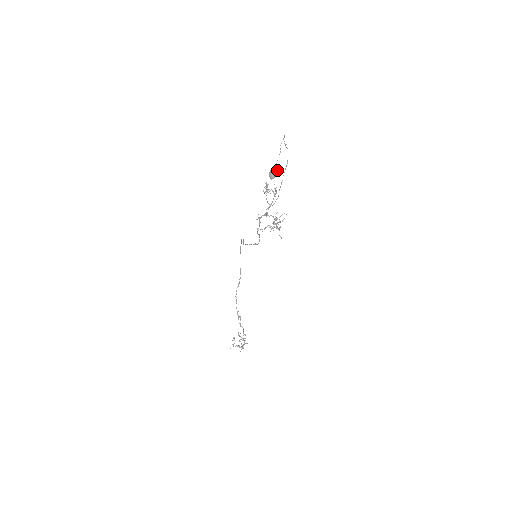
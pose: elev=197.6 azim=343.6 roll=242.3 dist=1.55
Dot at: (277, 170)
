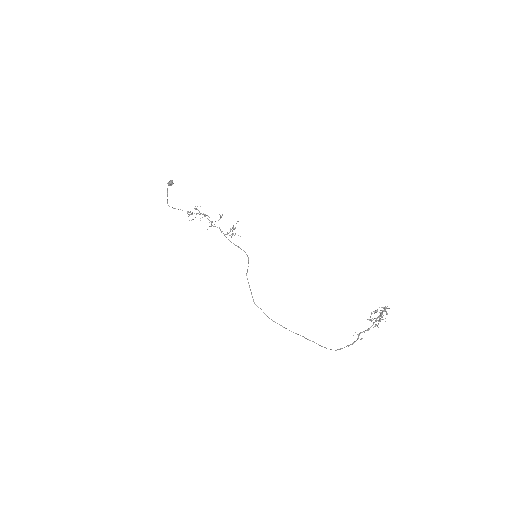
Dot at: occluded
